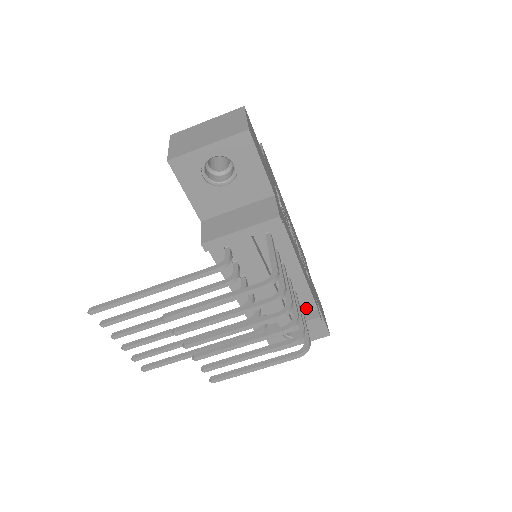
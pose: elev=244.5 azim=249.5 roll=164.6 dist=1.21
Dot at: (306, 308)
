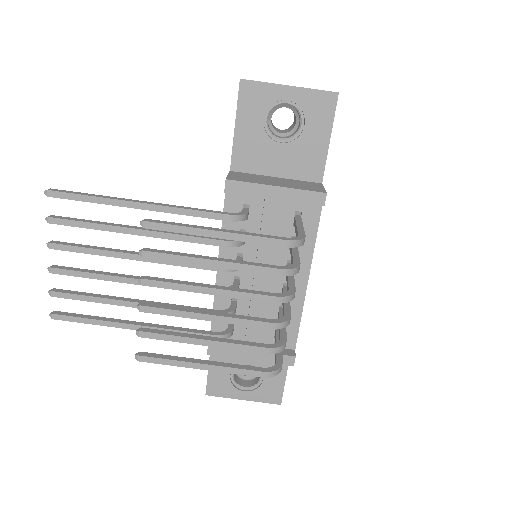
Dot at: occluded
